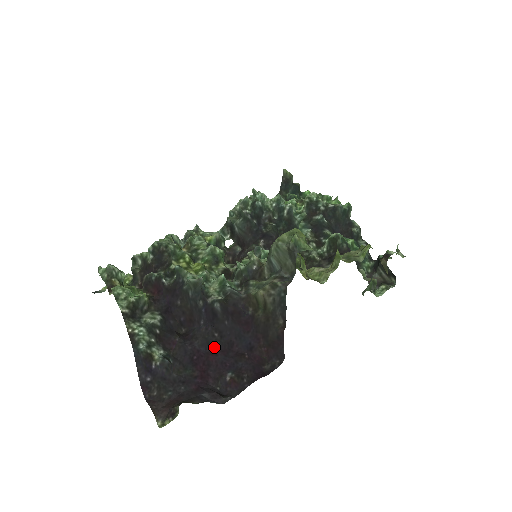
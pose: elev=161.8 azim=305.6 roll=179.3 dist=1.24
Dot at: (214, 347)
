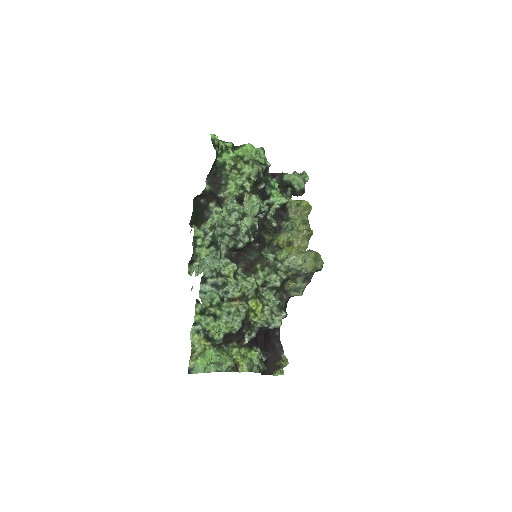
Dot at: occluded
